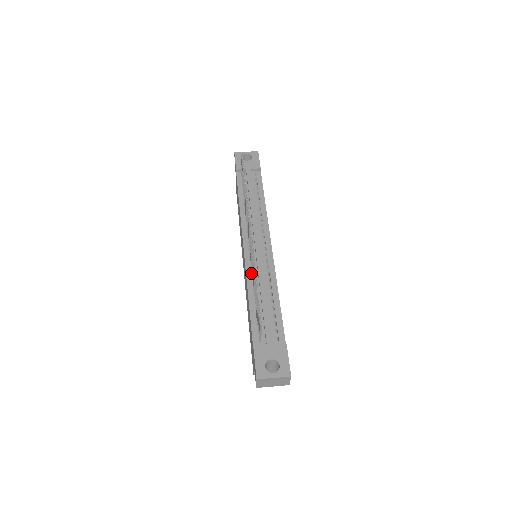
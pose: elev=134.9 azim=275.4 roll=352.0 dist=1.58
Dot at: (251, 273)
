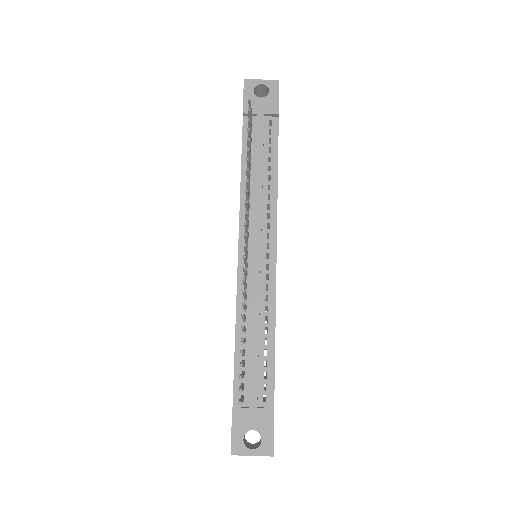
Dot at: occluded
